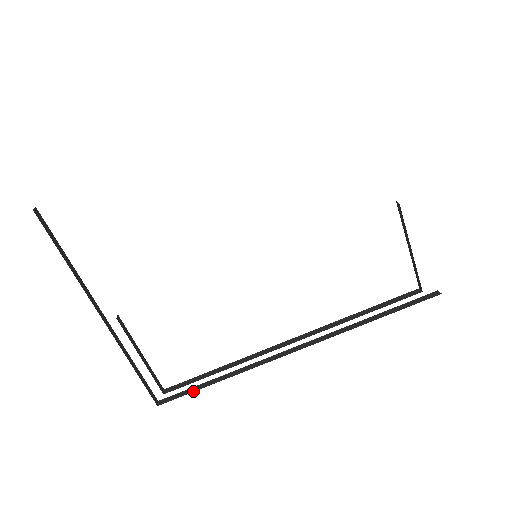
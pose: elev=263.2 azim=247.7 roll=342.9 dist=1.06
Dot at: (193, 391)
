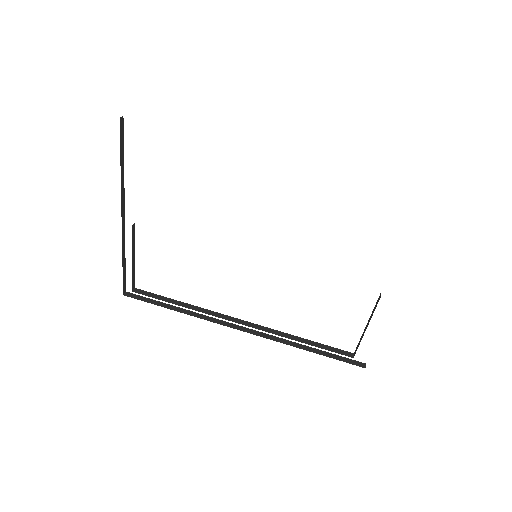
Dot at: (153, 303)
